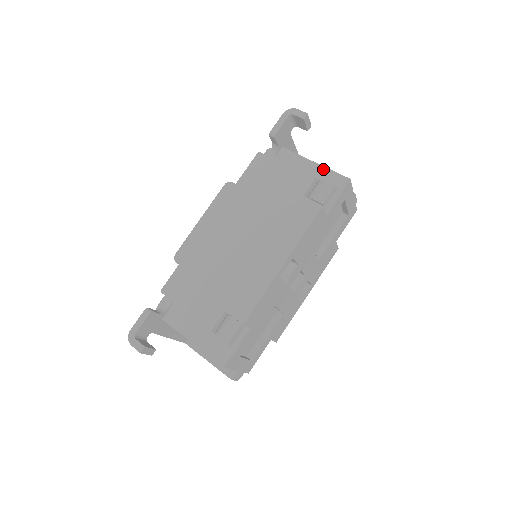
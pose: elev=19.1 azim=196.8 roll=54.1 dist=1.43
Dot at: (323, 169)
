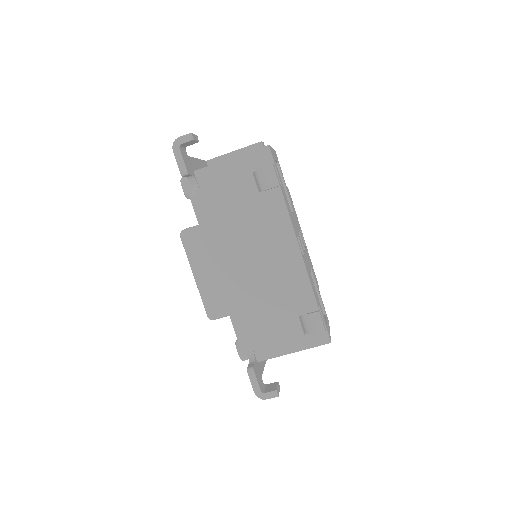
Dot at: (242, 157)
